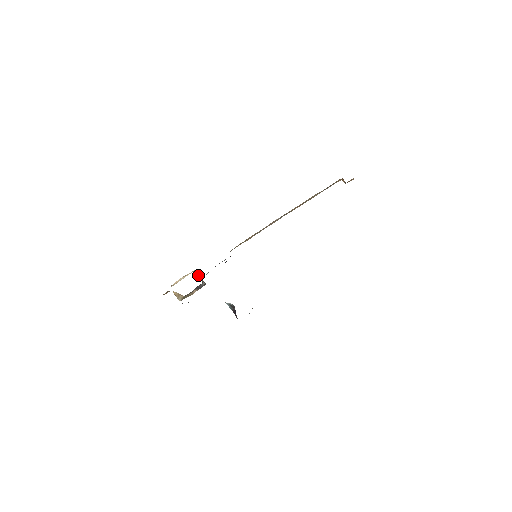
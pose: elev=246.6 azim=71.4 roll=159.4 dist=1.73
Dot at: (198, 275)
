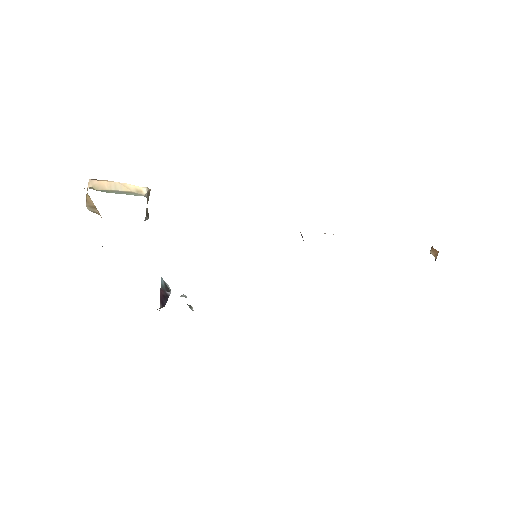
Dot at: occluded
